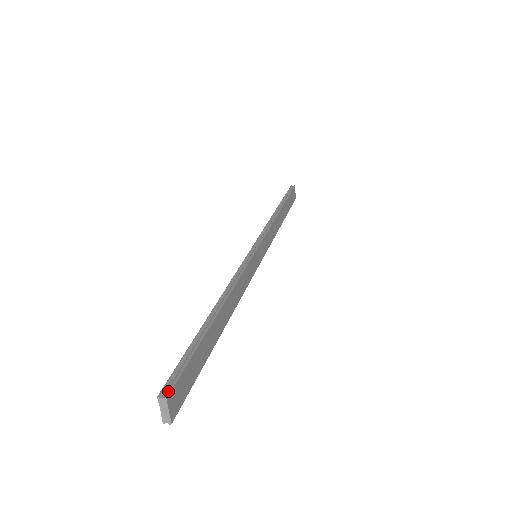
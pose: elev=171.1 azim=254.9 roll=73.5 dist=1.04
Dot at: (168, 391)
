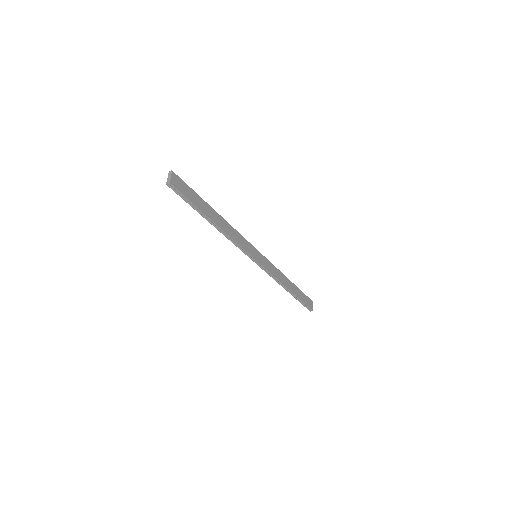
Dot at: (174, 173)
